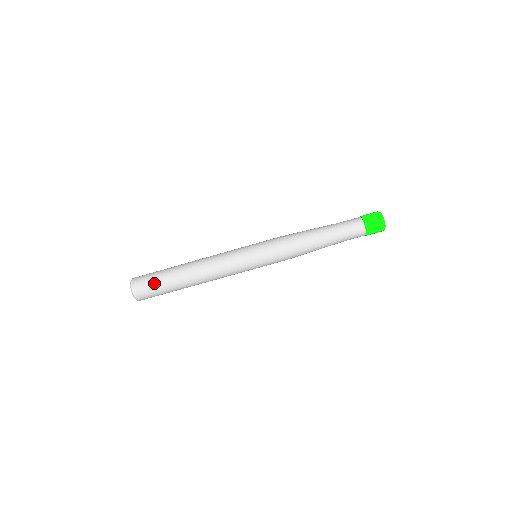
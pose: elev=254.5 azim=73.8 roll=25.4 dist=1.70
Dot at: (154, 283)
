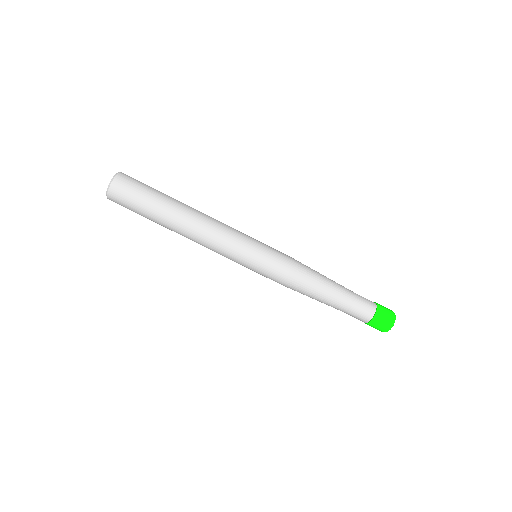
Dot at: (142, 192)
